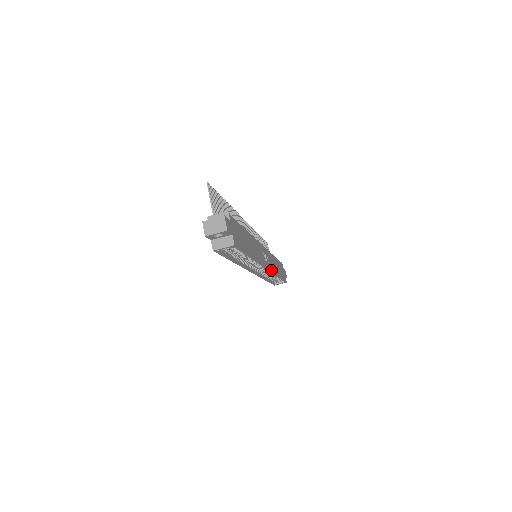
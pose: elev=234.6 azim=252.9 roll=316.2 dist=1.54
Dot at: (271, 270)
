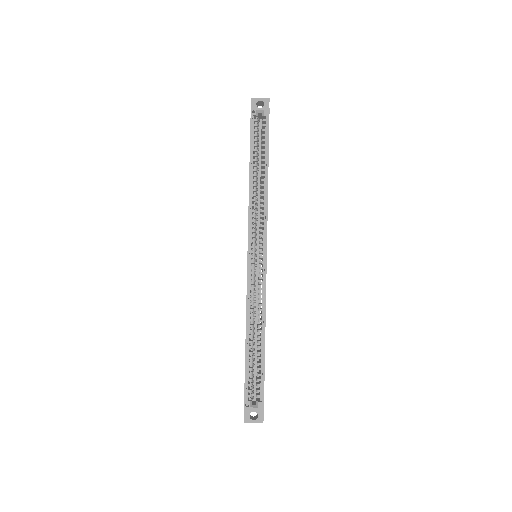
Dot at: occluded
